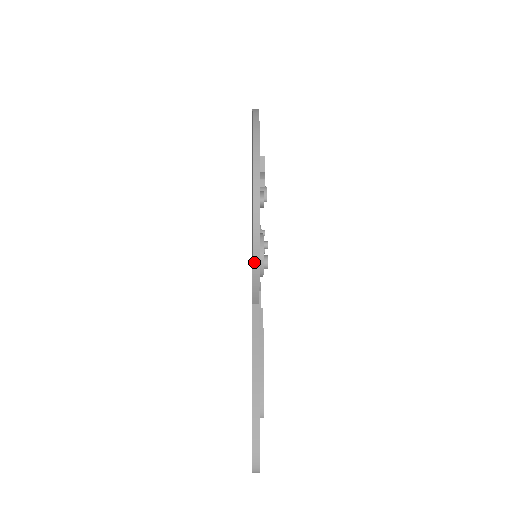
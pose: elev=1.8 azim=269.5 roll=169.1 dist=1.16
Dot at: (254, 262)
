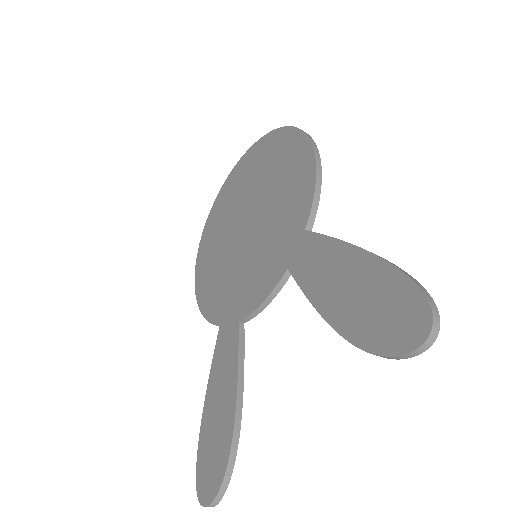
Dot at: (317, 169)
